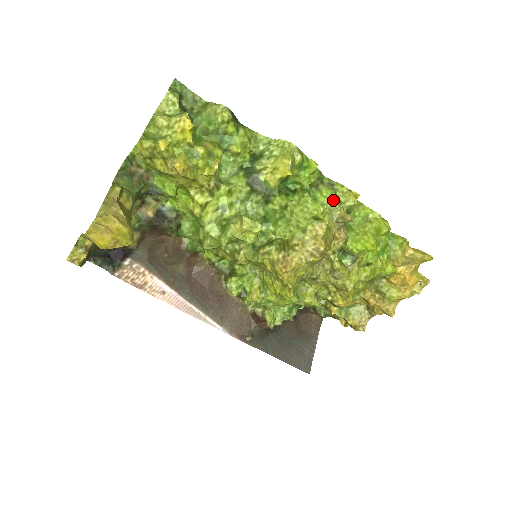
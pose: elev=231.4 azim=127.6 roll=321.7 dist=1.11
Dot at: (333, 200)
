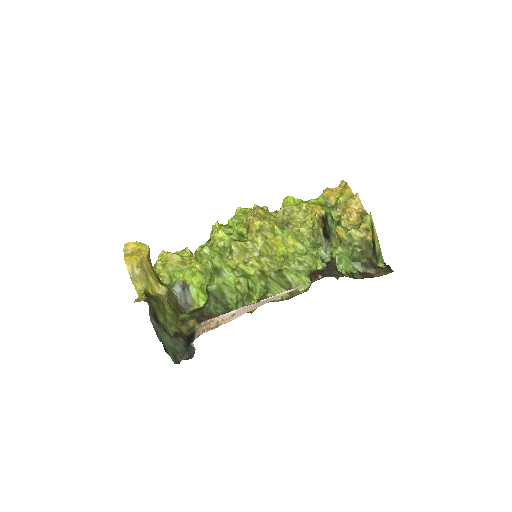
Dot at: occluded
